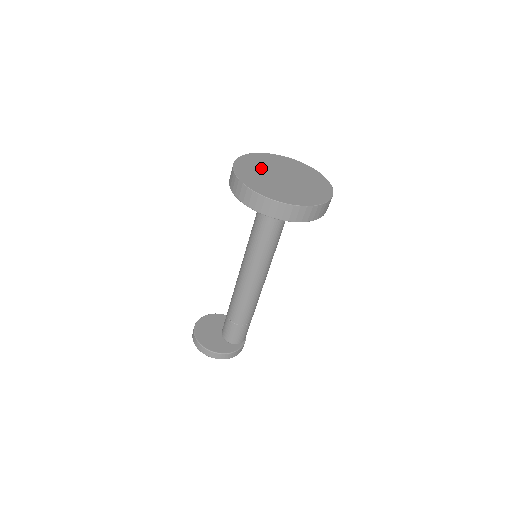
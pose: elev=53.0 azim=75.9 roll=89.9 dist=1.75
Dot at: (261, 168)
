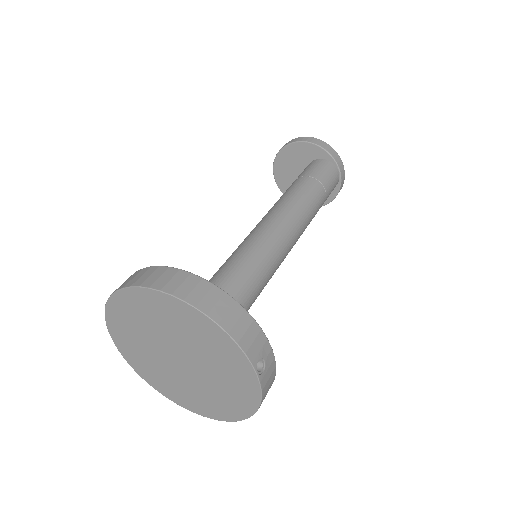
Dot at: (143, 344)
